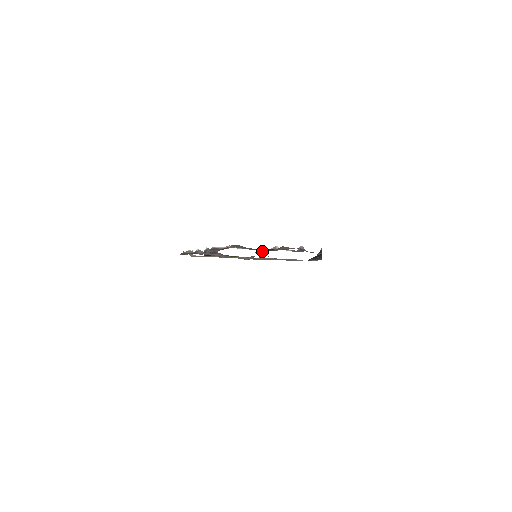
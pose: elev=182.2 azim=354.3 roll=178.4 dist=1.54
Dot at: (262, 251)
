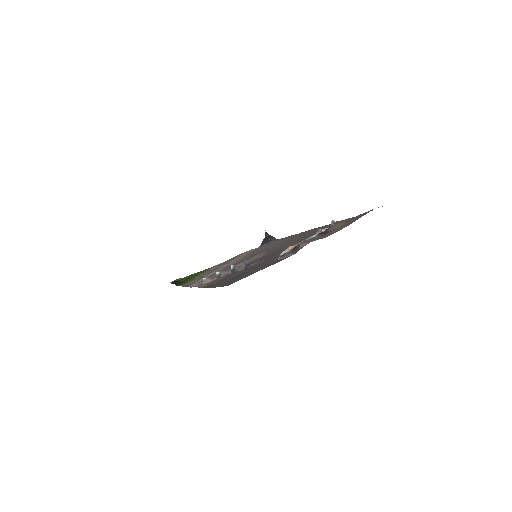
Dot at: occluded
